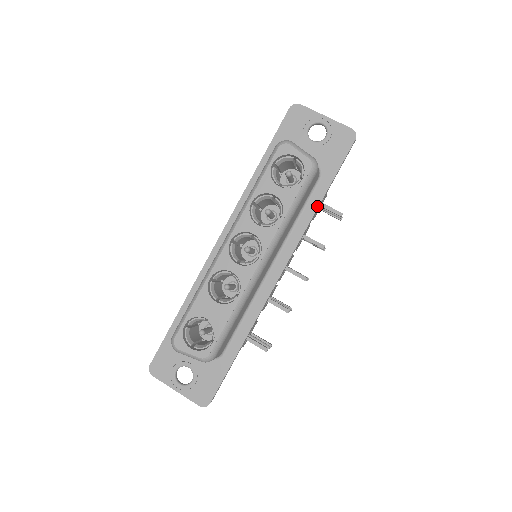
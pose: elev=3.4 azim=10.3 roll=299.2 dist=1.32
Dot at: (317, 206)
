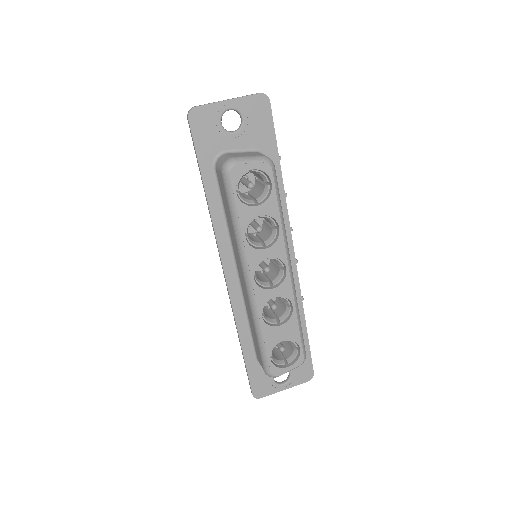
Dot at: (282, 184)
